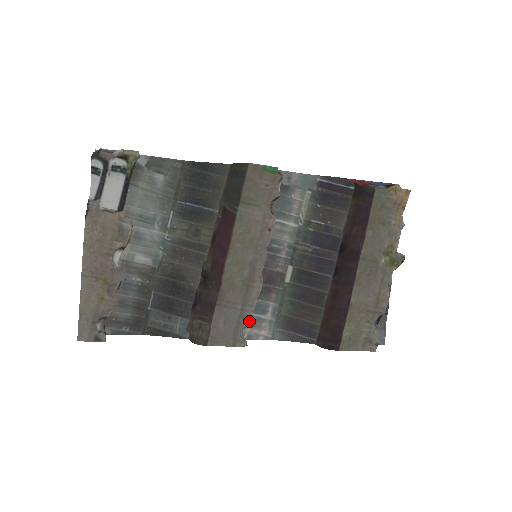
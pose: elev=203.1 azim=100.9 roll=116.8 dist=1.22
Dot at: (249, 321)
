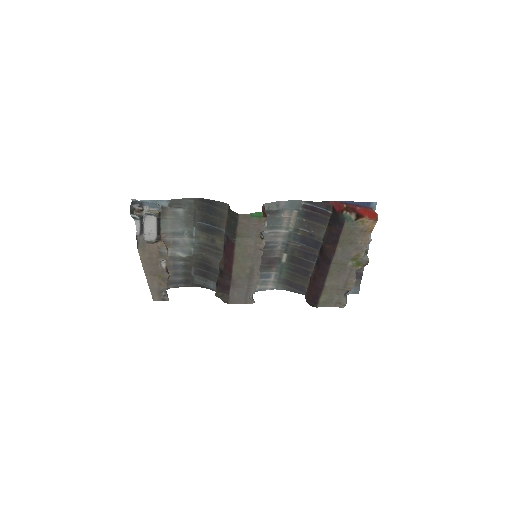
Dot at: (254, 293)
